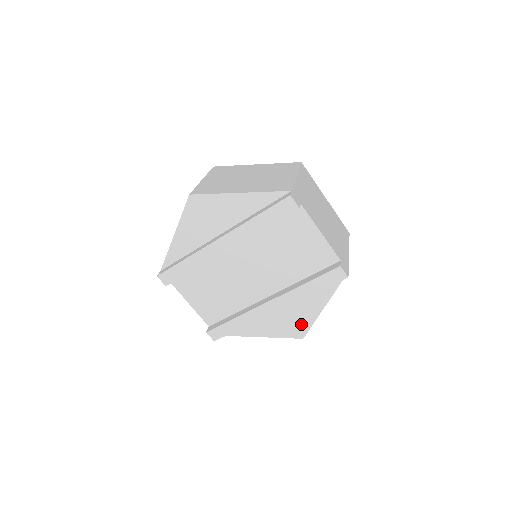
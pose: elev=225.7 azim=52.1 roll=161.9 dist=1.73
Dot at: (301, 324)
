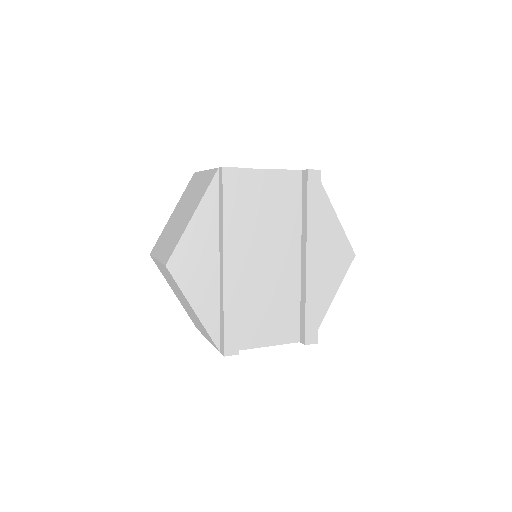
Dot at: (341, 247)
